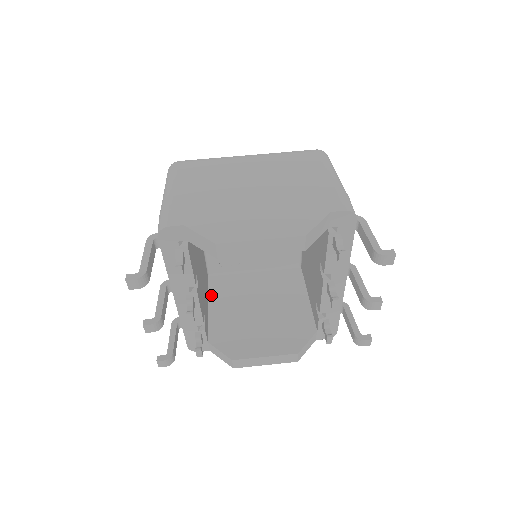
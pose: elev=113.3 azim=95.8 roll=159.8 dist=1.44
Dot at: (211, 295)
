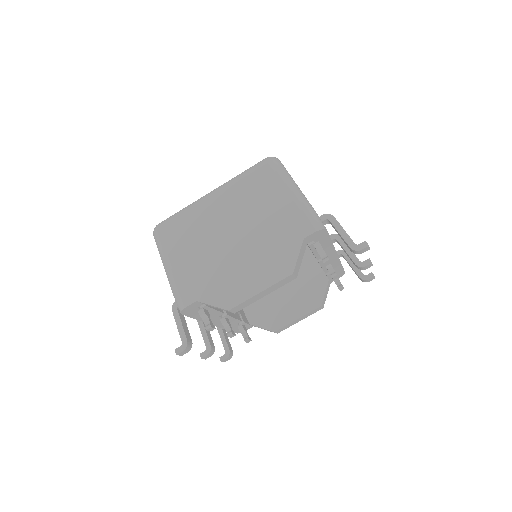
Dot at: occluded
